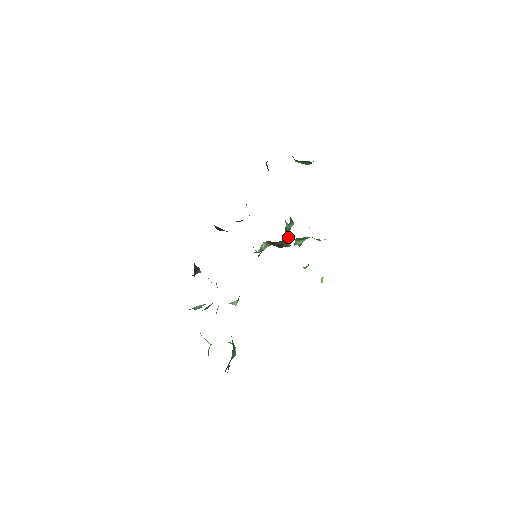
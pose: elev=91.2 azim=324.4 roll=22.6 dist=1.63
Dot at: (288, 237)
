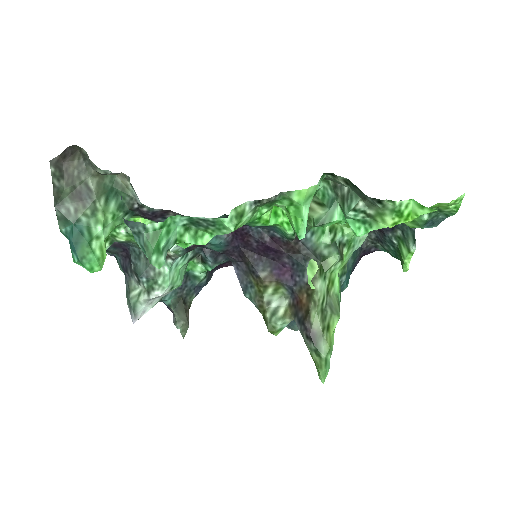
Dot at: (325, 318)
